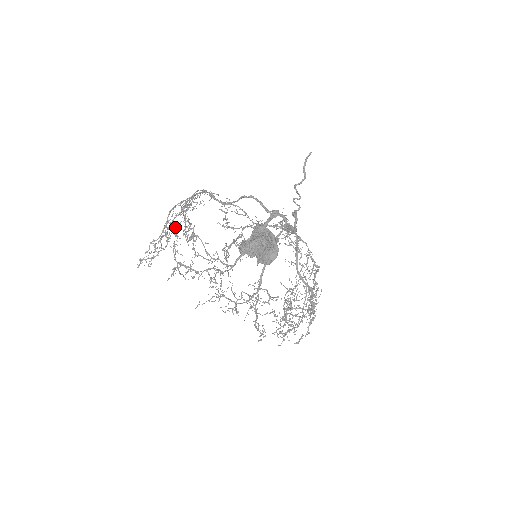
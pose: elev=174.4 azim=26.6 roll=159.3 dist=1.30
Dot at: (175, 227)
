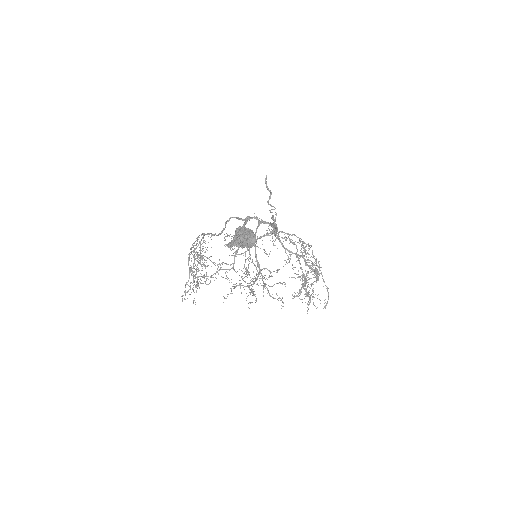
Dot at: occluded
